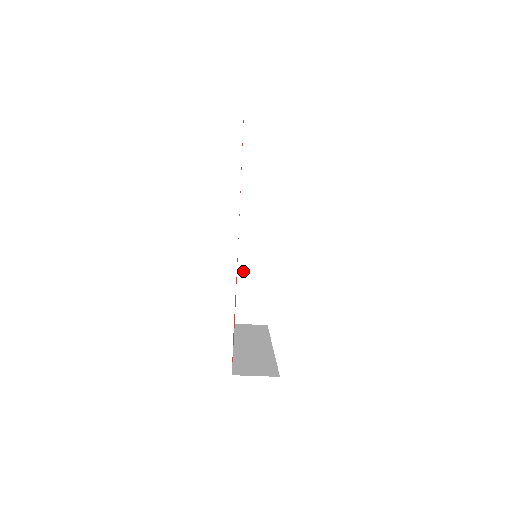
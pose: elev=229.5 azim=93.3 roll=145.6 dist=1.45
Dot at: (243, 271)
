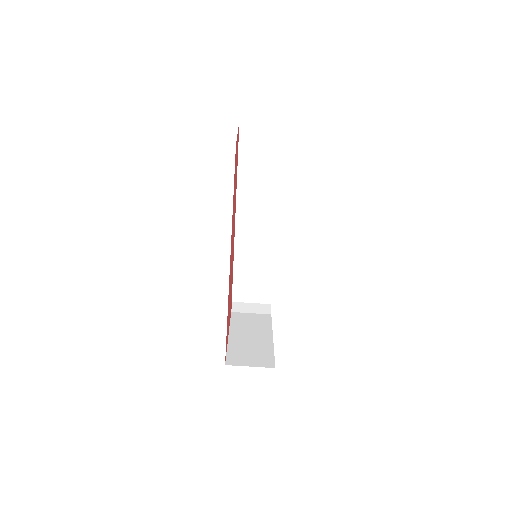
Dot at: (237, 327)
